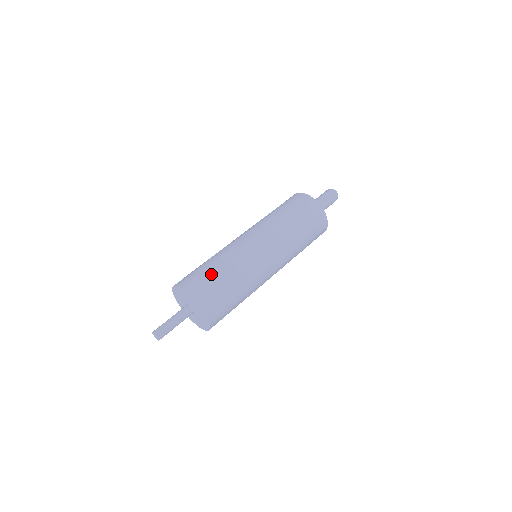
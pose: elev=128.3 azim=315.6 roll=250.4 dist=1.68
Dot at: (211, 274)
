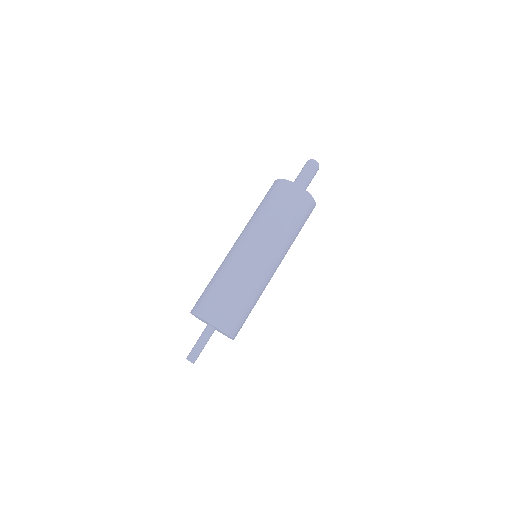
Dot at: (215, 293)
